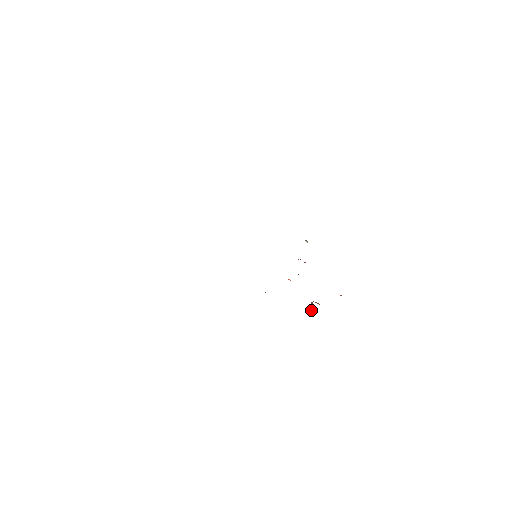
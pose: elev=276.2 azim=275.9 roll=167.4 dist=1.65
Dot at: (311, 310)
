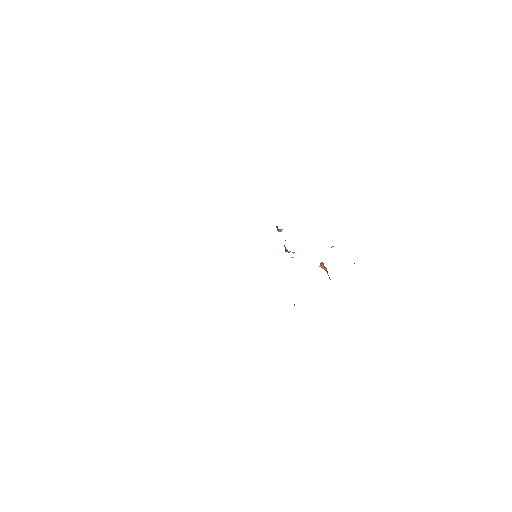
Dot at: (325, 269)
